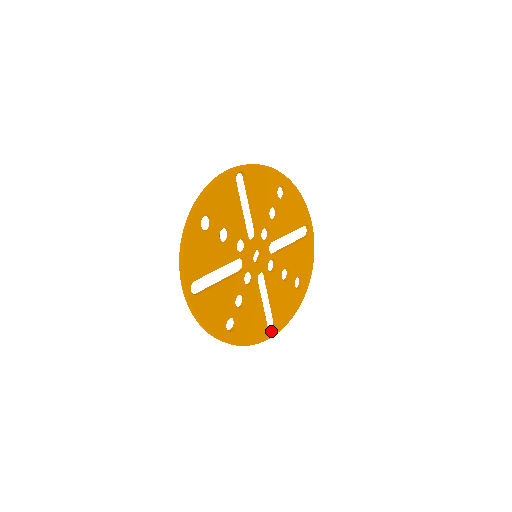
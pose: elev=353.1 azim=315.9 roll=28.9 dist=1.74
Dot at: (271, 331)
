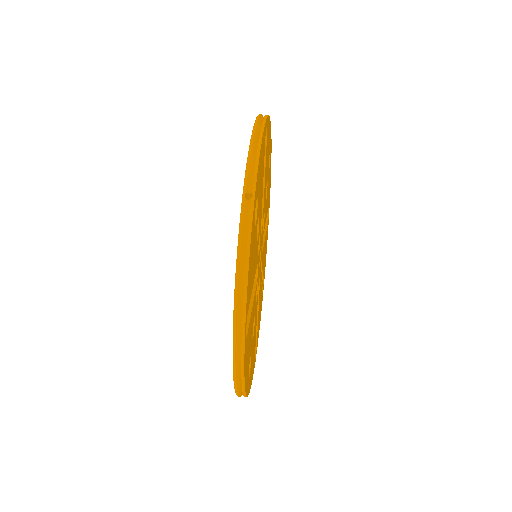
Dot at: occluded
